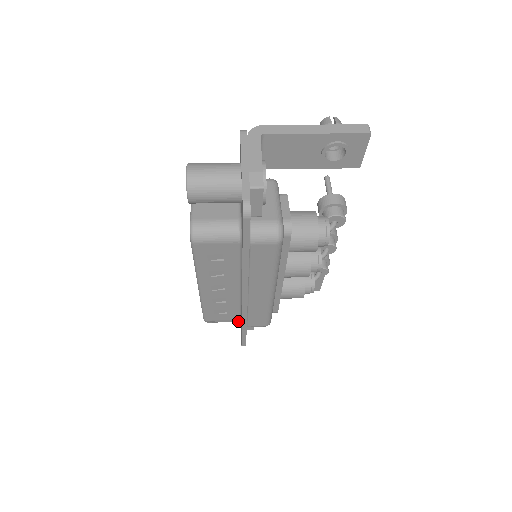
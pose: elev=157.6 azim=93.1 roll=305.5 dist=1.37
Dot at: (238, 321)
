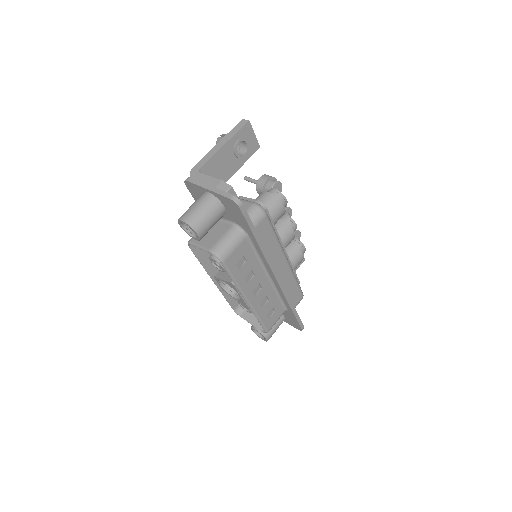
Dot at: (283, 320)
